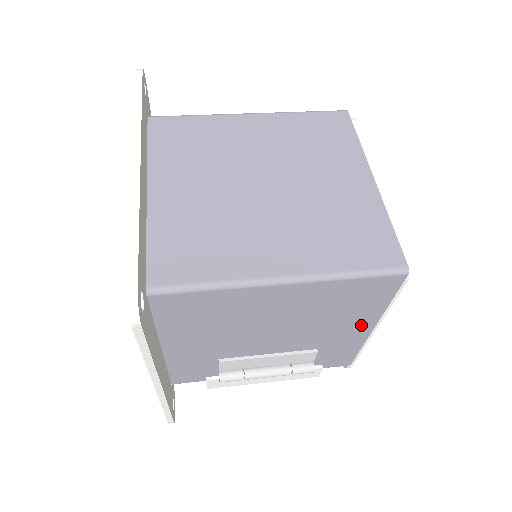
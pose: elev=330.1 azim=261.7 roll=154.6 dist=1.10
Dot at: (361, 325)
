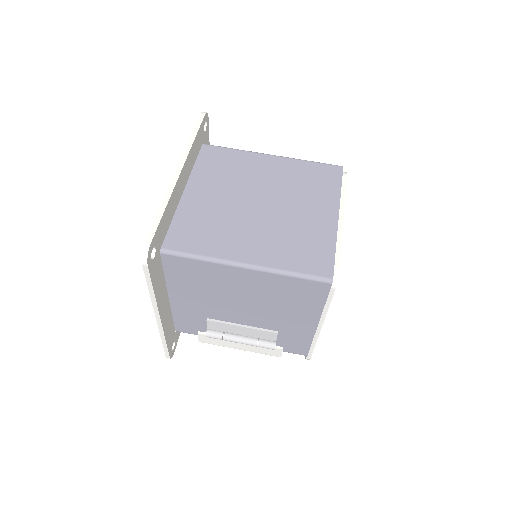
Dot at: (307, 319)
